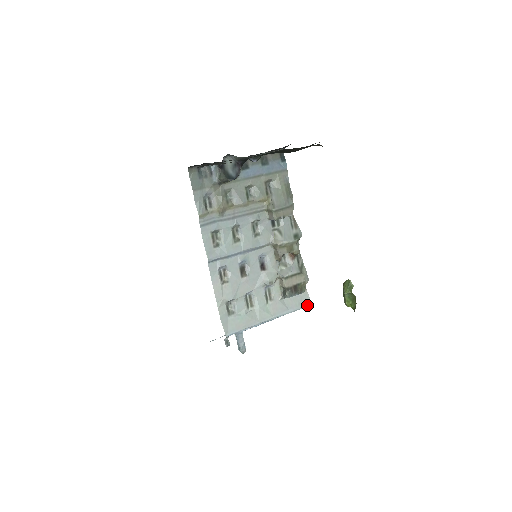
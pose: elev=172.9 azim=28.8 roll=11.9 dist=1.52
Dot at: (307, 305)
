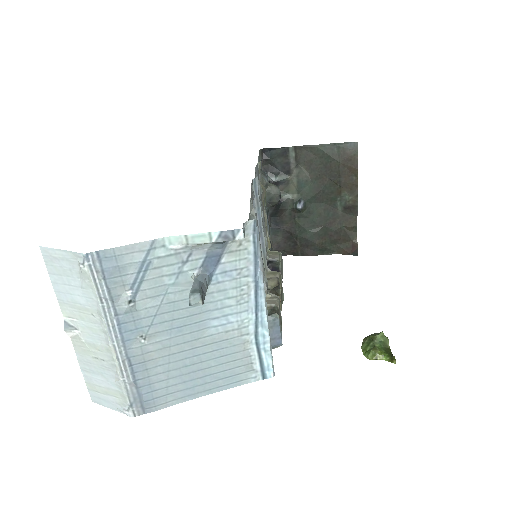
Dot at: (273, 367)
